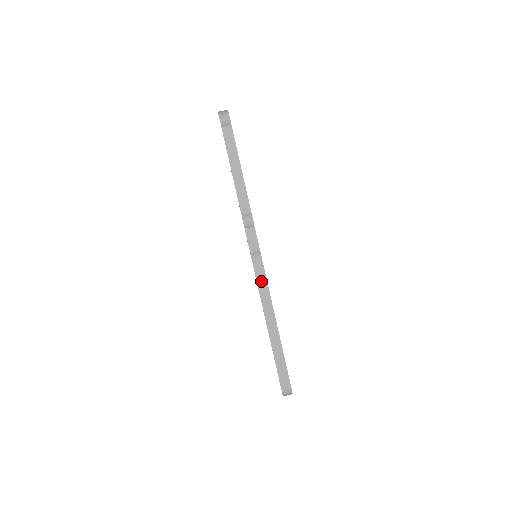
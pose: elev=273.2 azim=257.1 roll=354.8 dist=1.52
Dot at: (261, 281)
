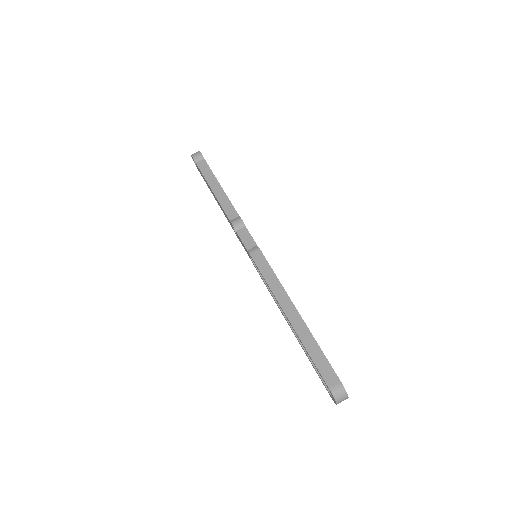
Dot at: (266, 272)
